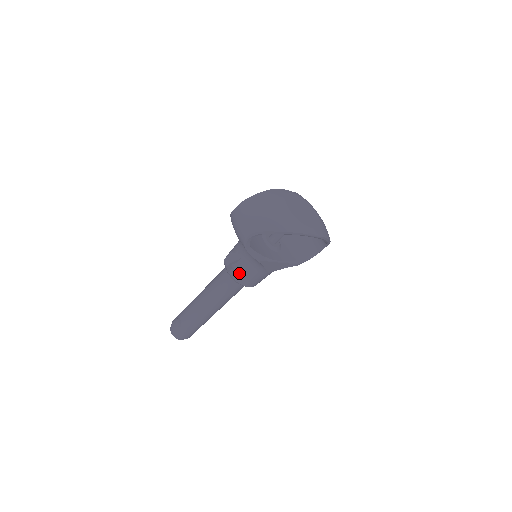
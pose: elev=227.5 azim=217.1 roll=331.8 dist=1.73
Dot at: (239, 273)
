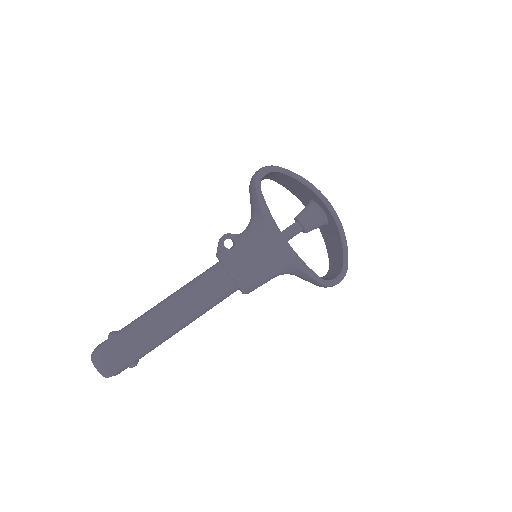
Dot at: (231, 248)
